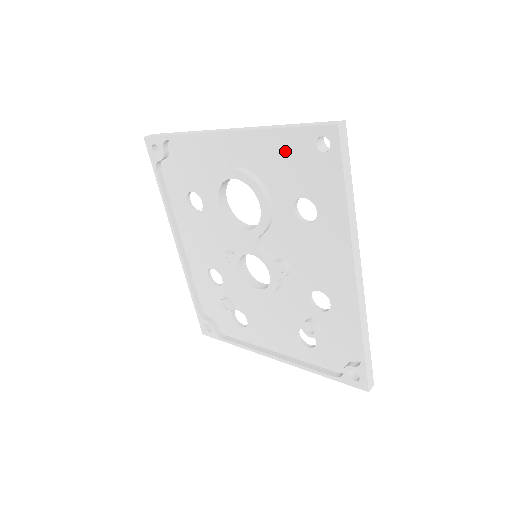
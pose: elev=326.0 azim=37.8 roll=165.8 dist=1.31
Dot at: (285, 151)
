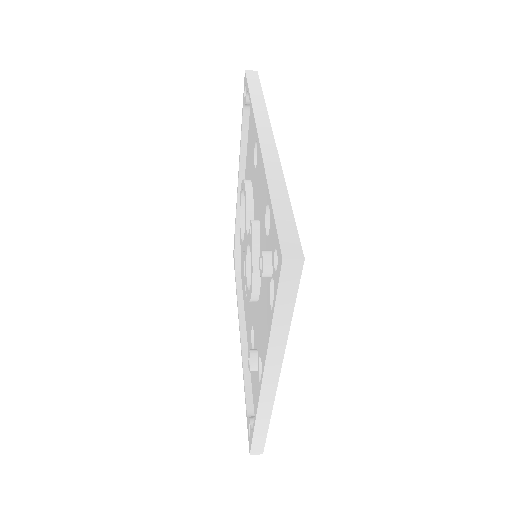
Dot at: (250, 137)
